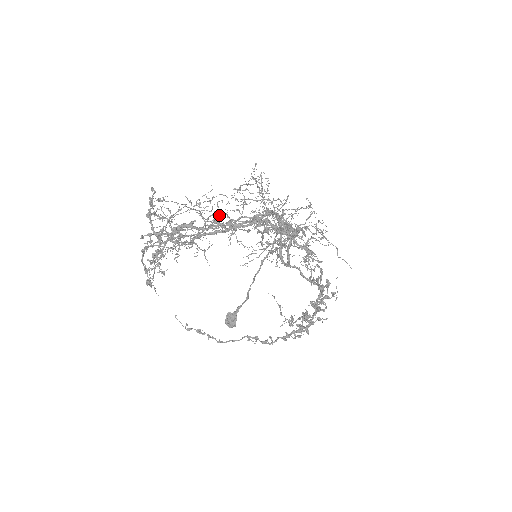
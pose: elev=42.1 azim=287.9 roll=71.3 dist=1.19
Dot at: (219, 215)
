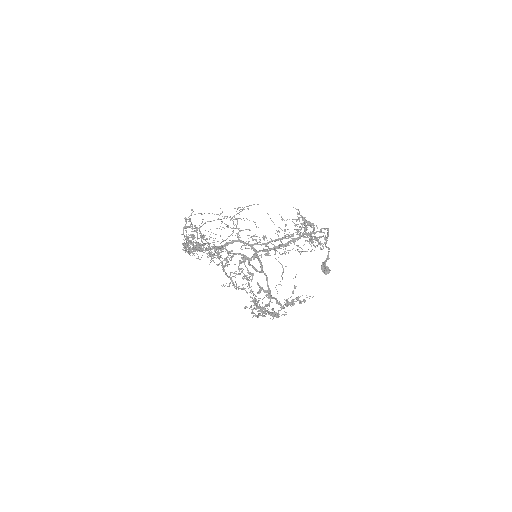
Dot at: occluded
